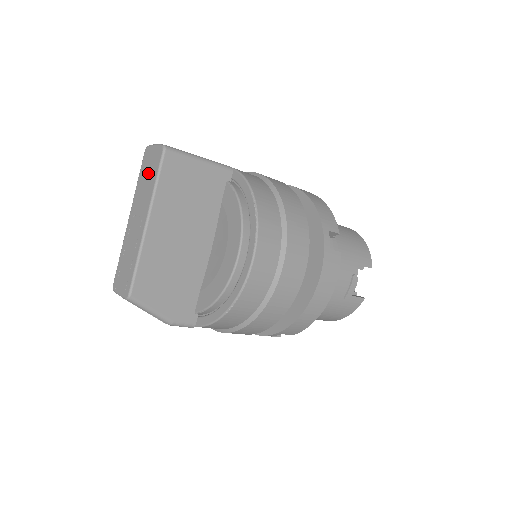
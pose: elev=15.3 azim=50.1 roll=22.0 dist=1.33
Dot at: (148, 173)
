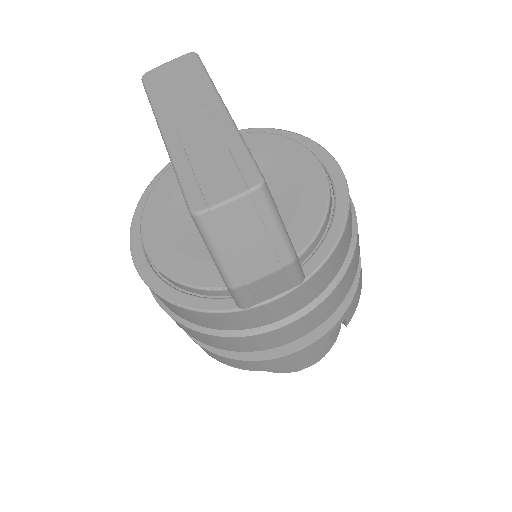
Dot at: (177, 80)
